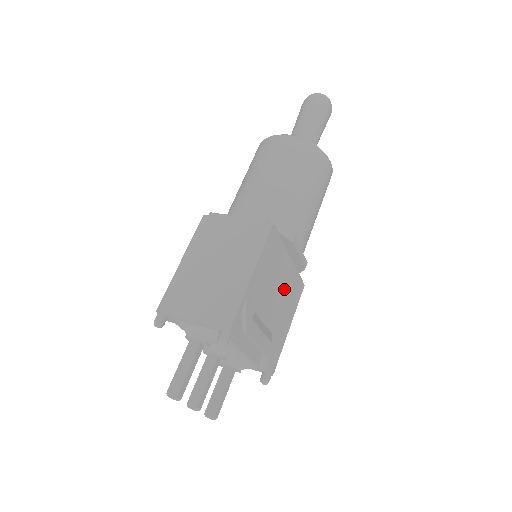
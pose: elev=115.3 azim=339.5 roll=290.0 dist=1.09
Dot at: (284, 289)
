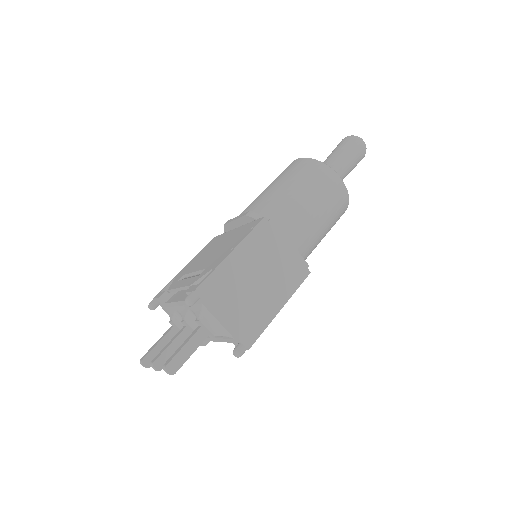
Dot at: occluded
